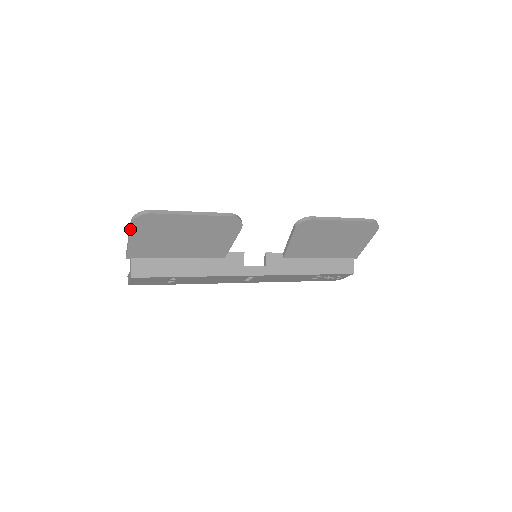
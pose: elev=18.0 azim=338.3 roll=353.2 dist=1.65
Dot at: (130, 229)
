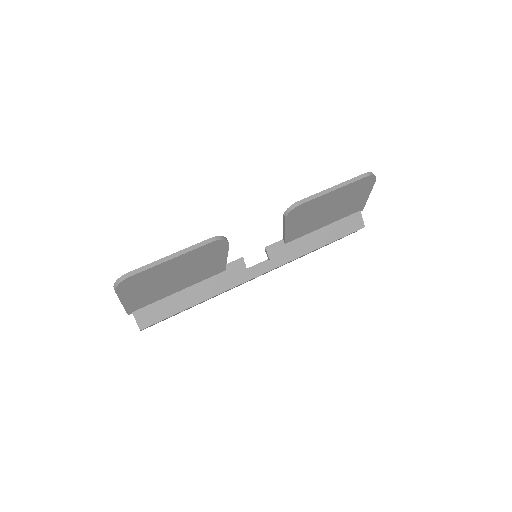
Dot at: occluded
